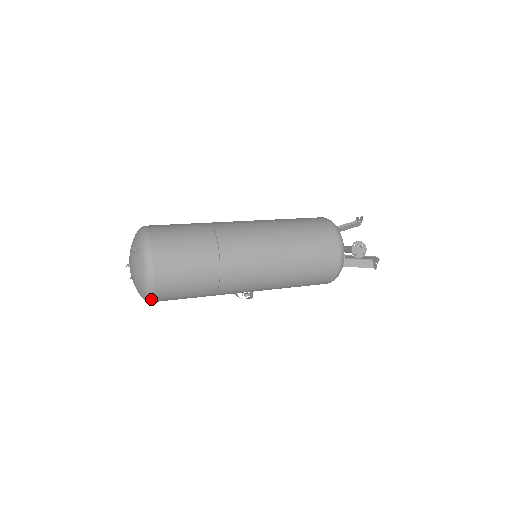
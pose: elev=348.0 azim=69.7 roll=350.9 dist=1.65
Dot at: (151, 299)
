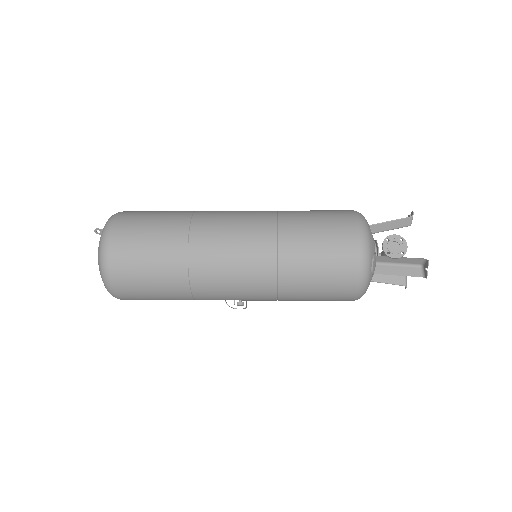
Dot at: (112, 290)
